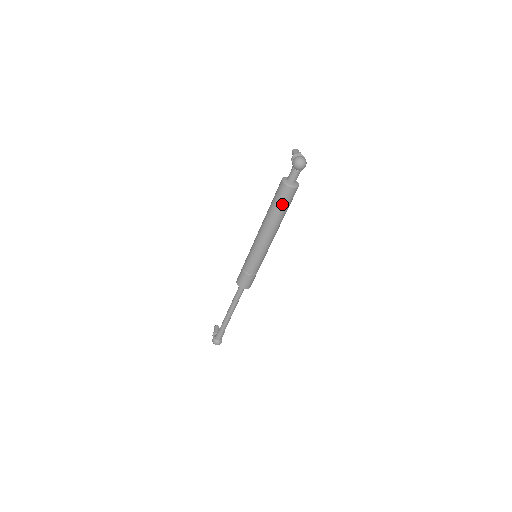
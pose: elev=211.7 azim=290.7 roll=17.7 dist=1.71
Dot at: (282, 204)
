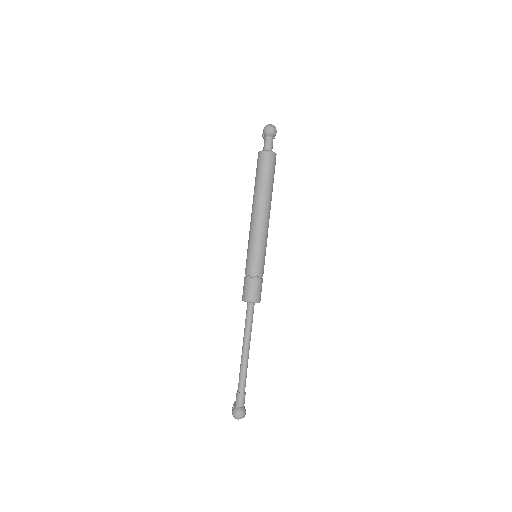
Dot at: (264, 173)
